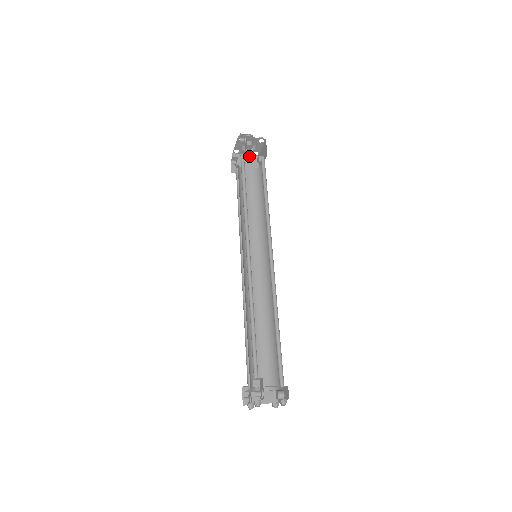
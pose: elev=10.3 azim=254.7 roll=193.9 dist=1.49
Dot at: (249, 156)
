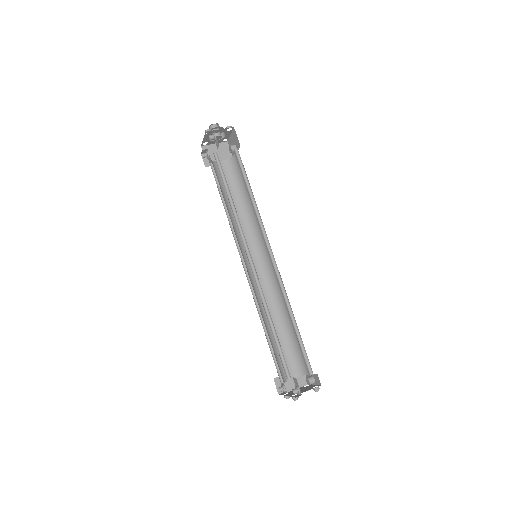
Dot at: occluded
